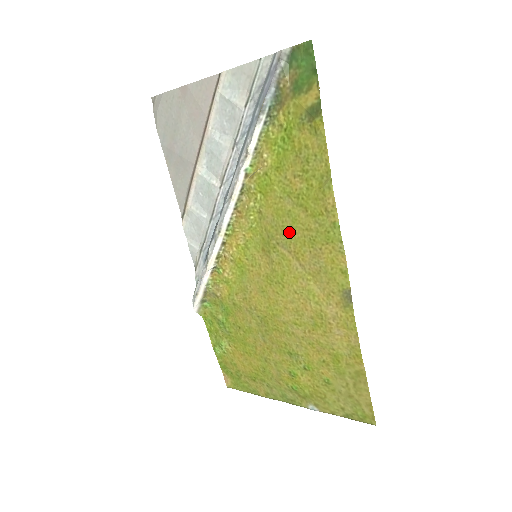
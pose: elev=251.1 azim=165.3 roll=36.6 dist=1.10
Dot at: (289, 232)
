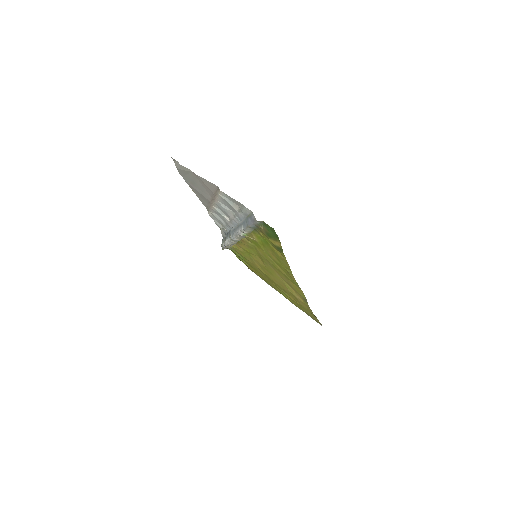
Dot at: (273, 265)
